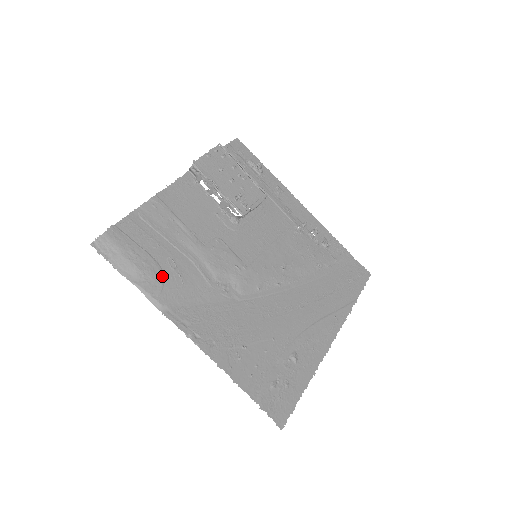
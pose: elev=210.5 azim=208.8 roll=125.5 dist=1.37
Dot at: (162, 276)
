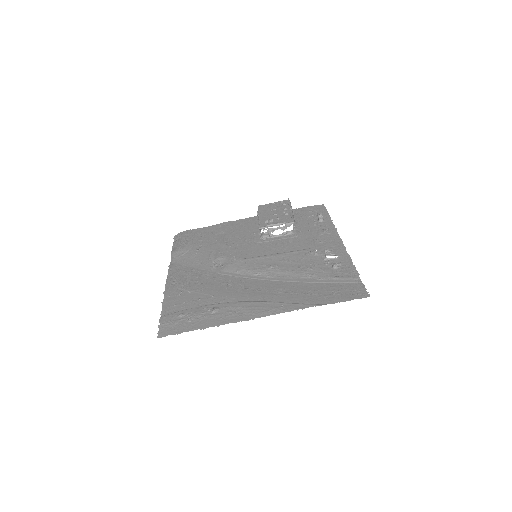
Dot at: (187, 251)
